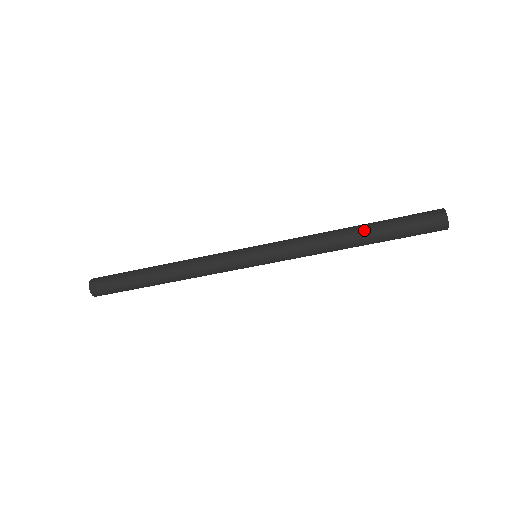
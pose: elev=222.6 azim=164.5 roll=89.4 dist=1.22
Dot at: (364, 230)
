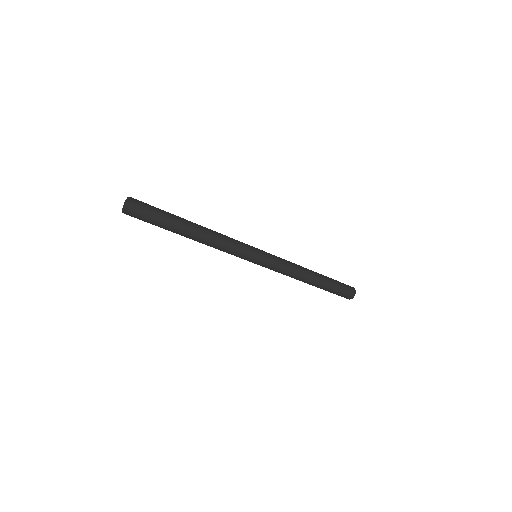
Dot at: (320, 280)
